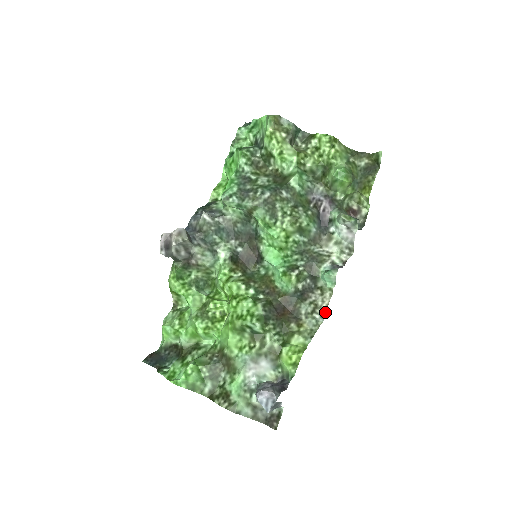
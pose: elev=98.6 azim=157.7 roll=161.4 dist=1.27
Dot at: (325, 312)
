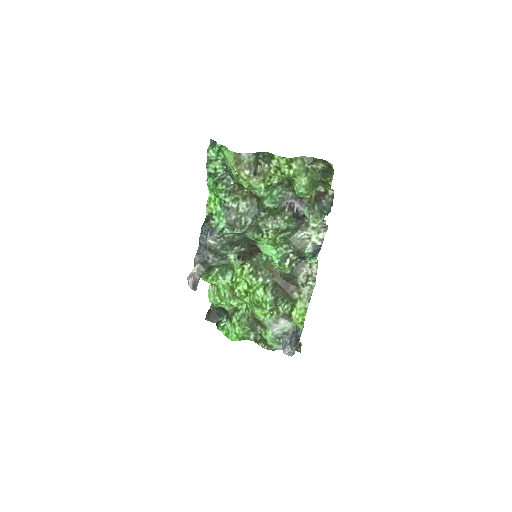
Dot at: (315, 277)
